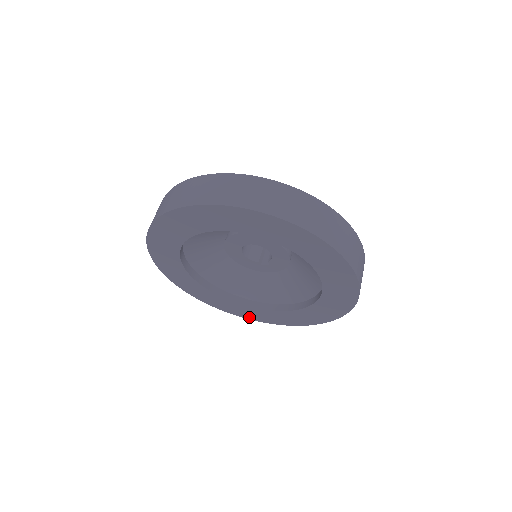
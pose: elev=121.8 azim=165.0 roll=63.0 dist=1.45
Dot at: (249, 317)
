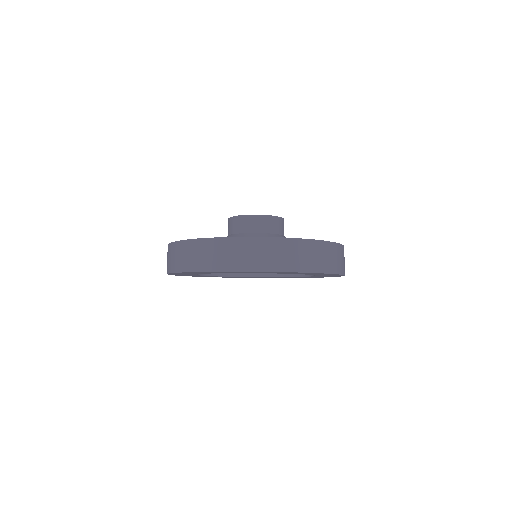
Dot at: occluded
